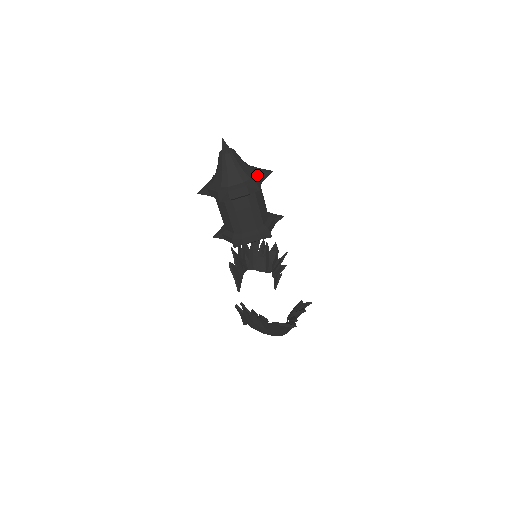
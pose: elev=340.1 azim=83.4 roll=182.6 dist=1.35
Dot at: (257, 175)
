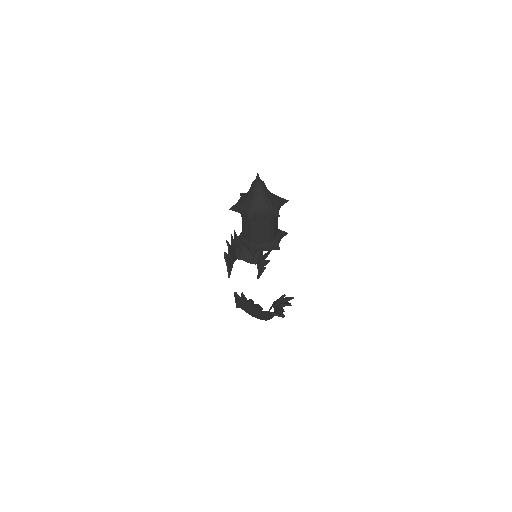
Dot at: (278, 203)
